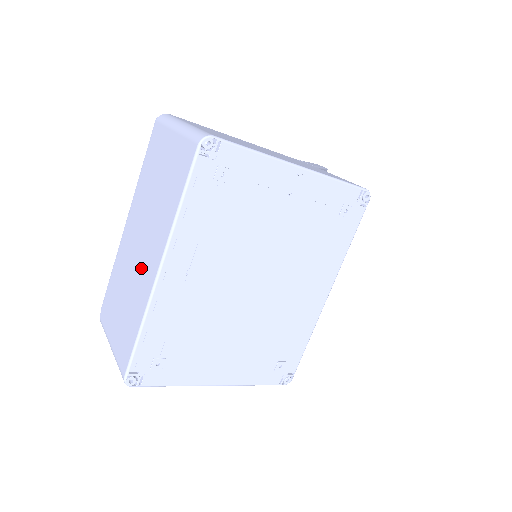
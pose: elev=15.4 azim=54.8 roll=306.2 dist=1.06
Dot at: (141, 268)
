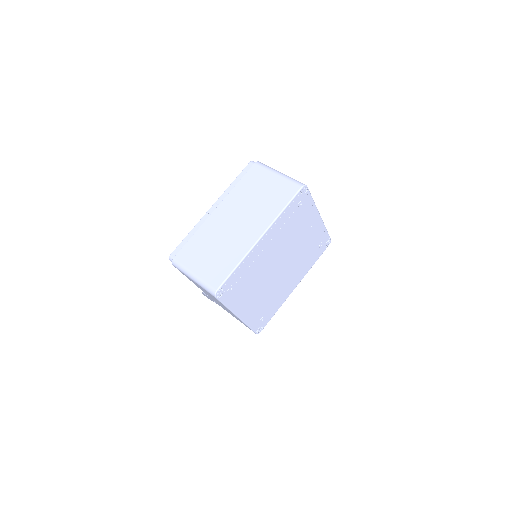
Dot at: (238, 235)
